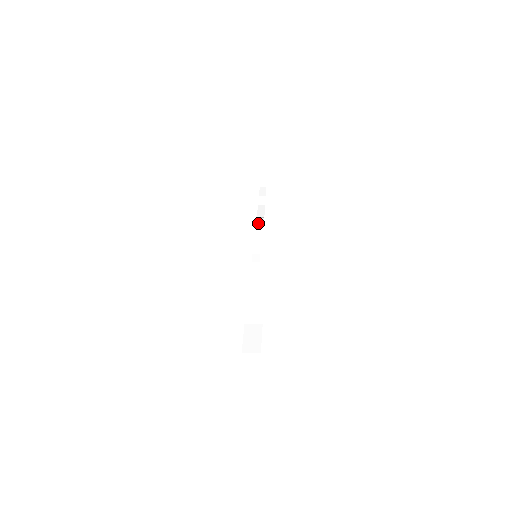
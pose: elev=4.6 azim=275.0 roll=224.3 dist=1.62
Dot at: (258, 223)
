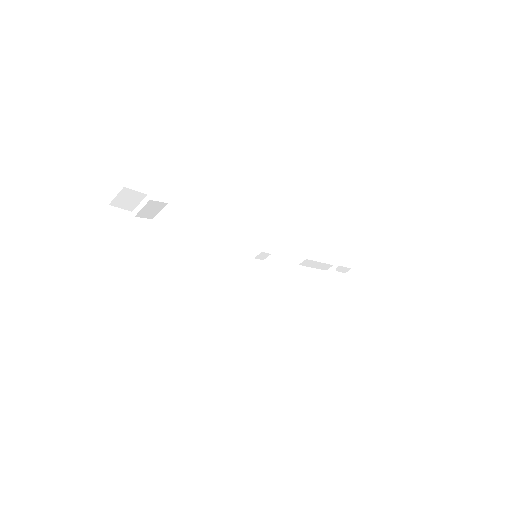
Dot at: occluded
